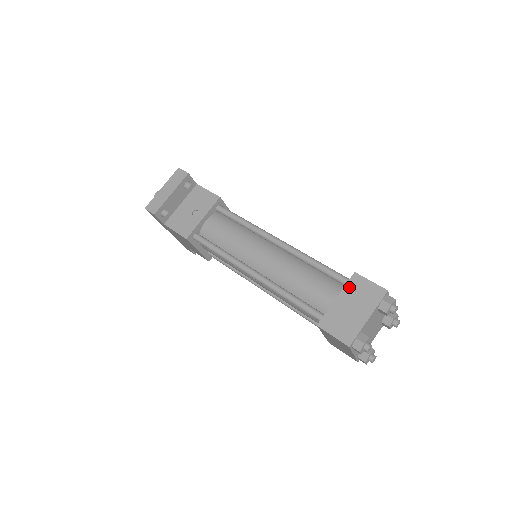
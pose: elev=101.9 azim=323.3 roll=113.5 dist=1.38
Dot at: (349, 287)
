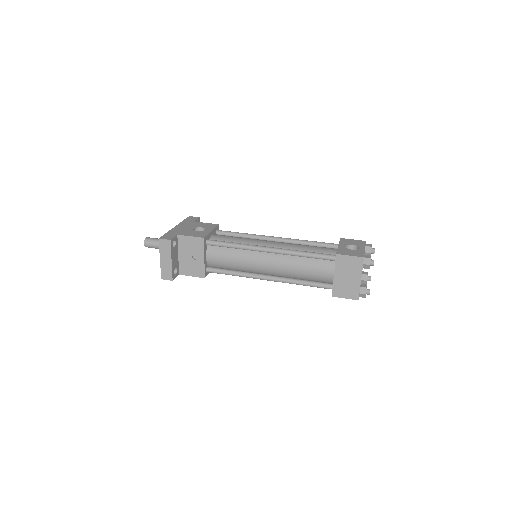
Dot at: (338, 265)
